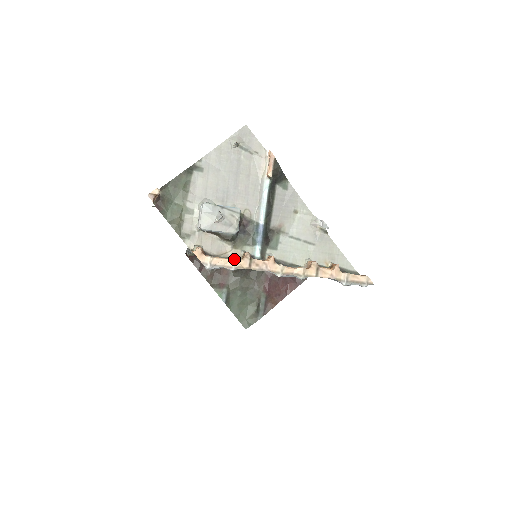
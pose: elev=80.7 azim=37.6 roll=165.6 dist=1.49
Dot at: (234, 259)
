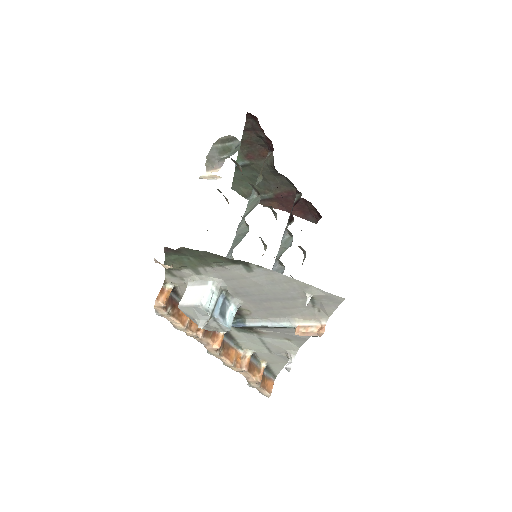
Dot at: (185, 328)
